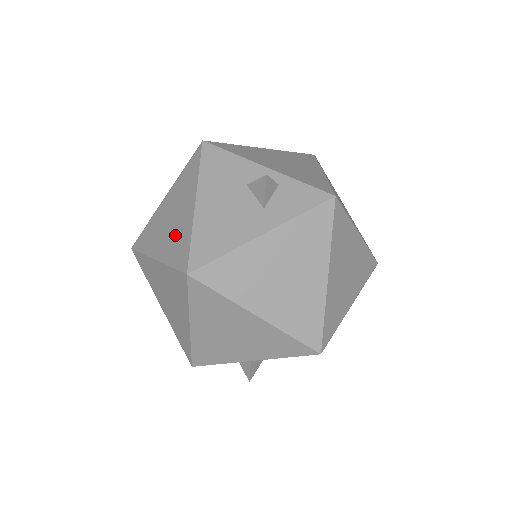
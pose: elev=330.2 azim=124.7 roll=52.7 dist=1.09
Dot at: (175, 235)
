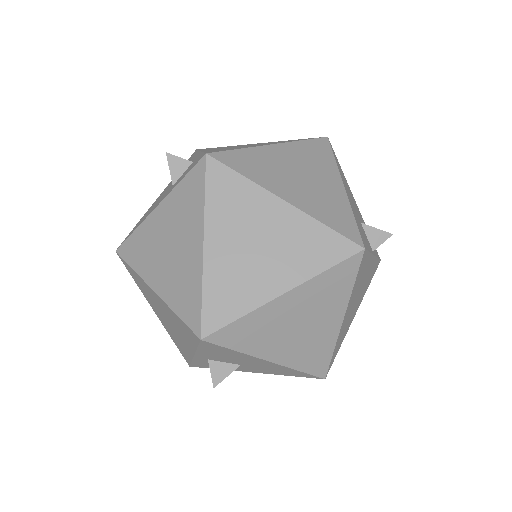
Dot at: occluded
